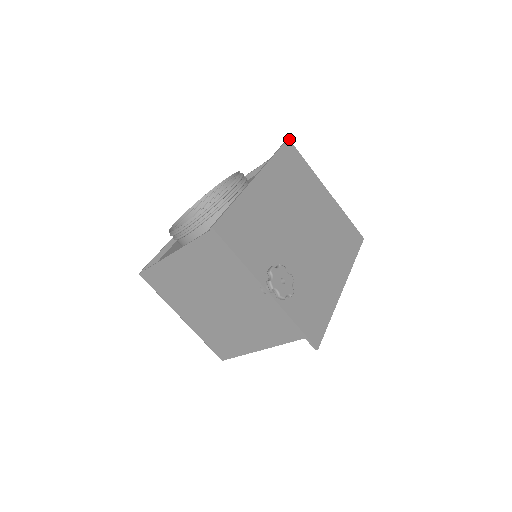
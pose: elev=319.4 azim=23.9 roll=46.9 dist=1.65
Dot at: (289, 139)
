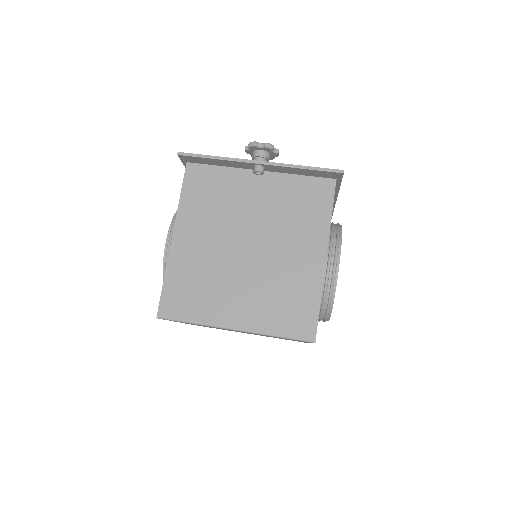
Dot at: occluded
